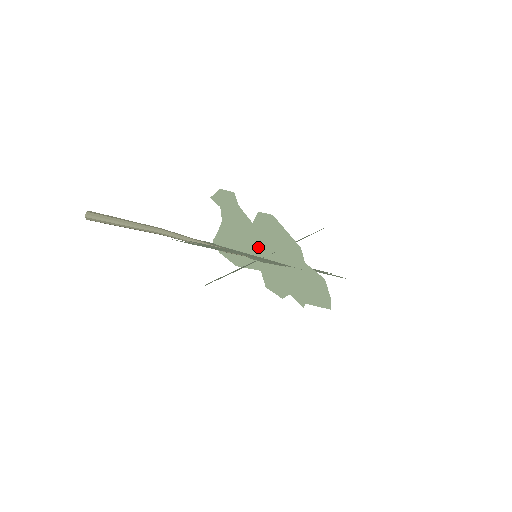
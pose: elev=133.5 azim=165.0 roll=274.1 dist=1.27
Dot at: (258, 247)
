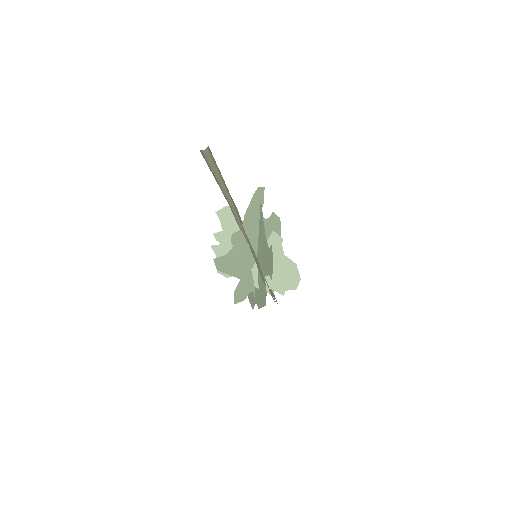
Dot at: (259, 263)
